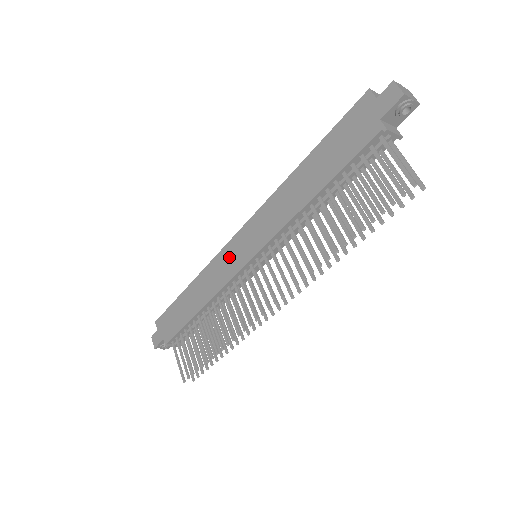
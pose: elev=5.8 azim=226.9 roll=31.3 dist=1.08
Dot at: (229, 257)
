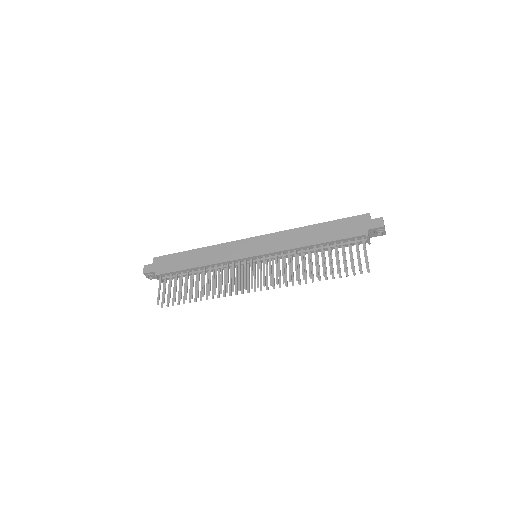
Dot at: (240, 247)
